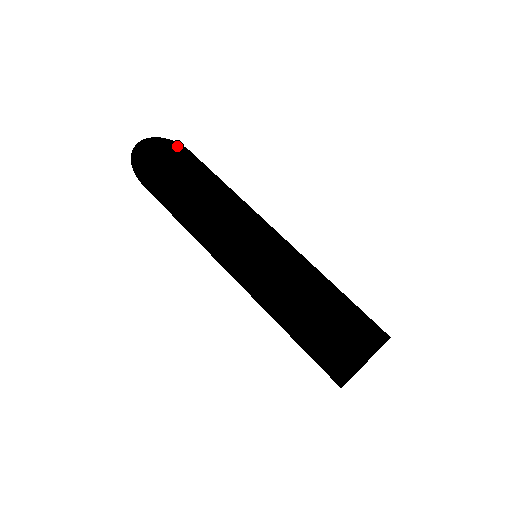
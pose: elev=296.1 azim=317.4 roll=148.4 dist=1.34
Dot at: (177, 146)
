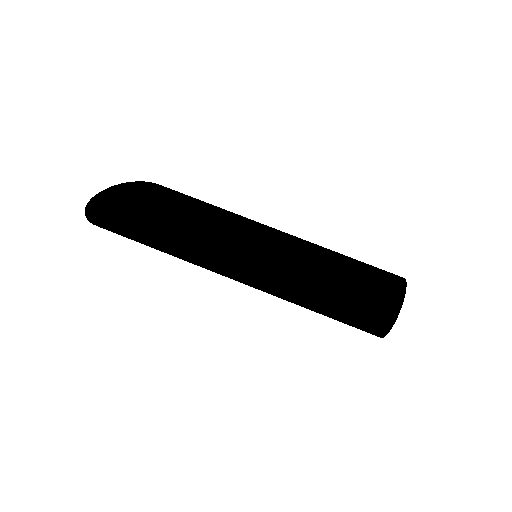
Dot at: (121, 192)
